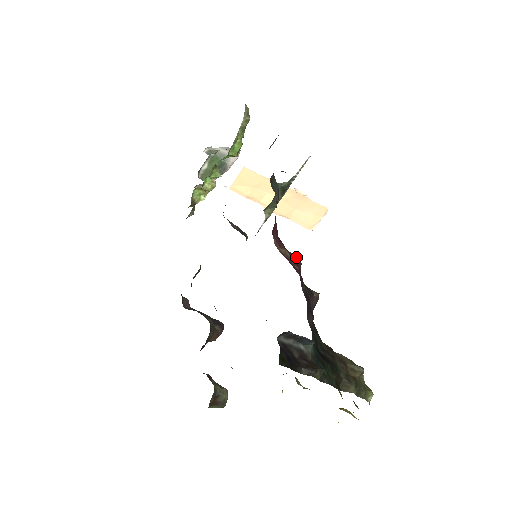
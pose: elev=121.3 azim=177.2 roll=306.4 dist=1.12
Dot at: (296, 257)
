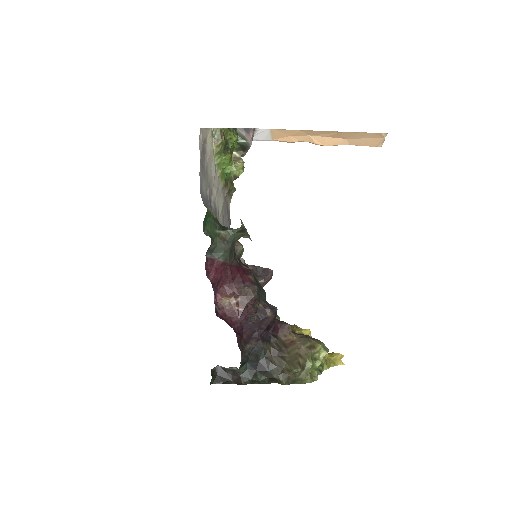
Dot at: (250, 292)
